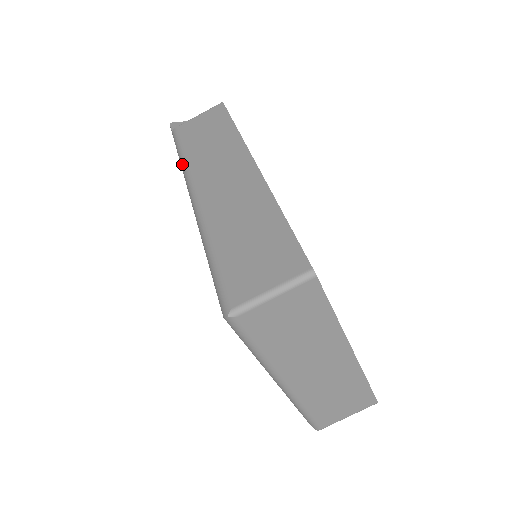
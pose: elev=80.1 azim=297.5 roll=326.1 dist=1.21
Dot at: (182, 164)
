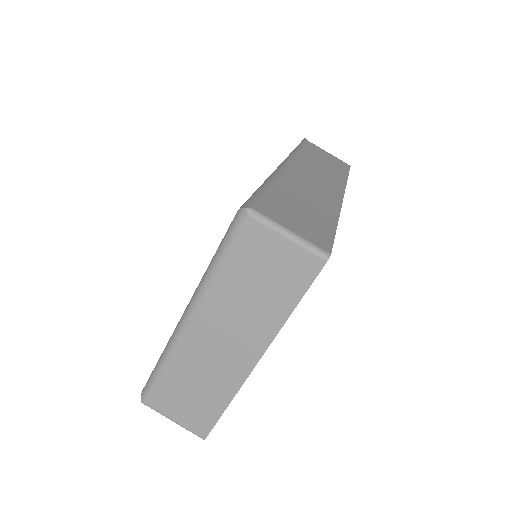
Dot at: (294, 151)
